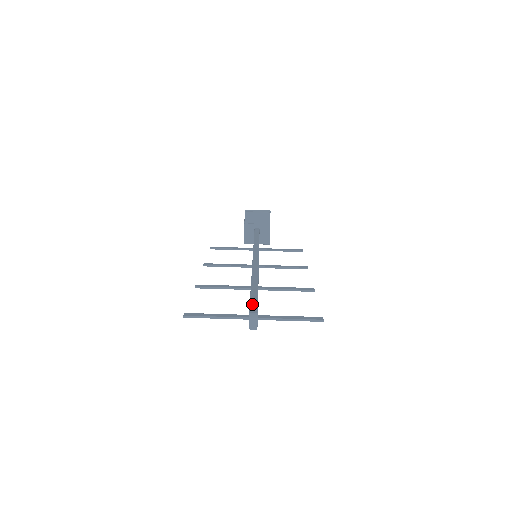
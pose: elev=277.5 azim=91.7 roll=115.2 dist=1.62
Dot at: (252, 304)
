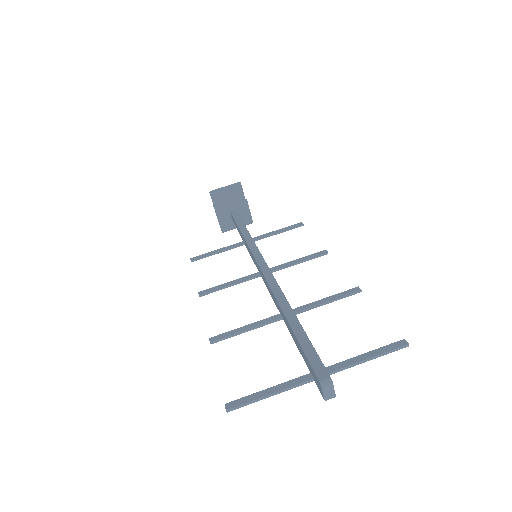
Dot at: (312, 361)
